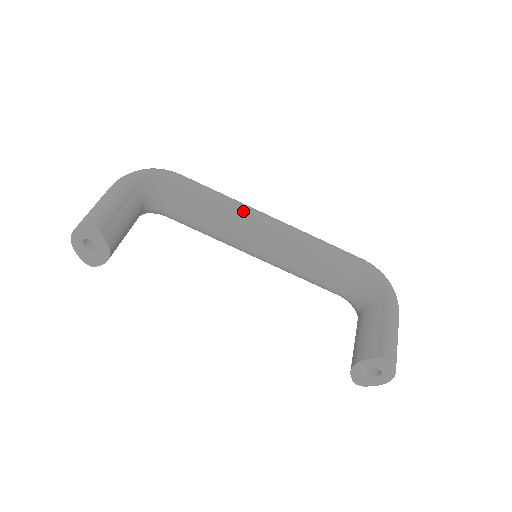
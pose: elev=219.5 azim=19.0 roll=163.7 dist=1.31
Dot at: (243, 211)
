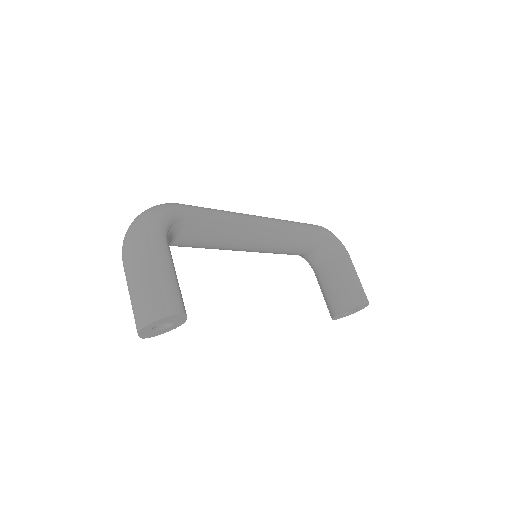
Dot at: (245, 223)
